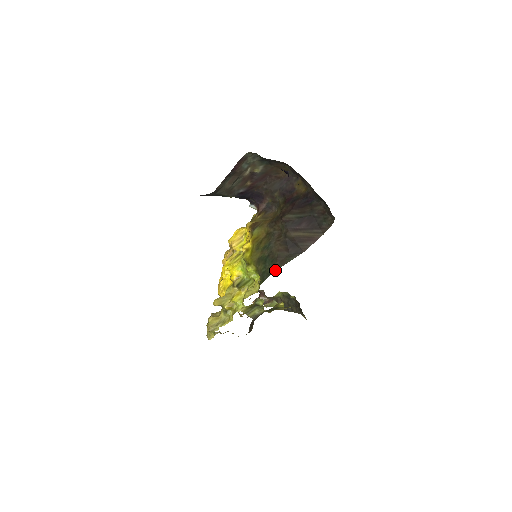
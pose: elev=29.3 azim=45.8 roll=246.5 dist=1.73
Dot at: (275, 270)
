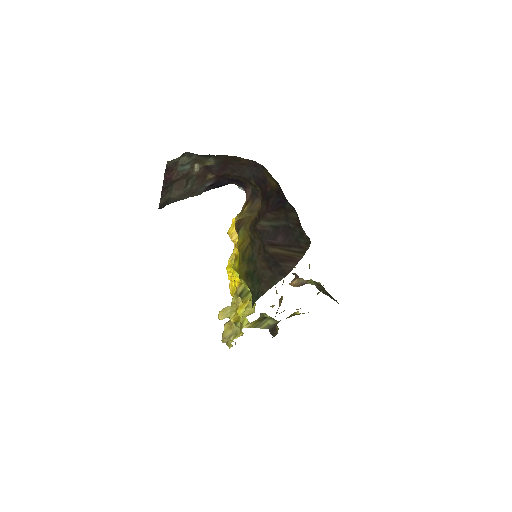
Dot at: (261, 294)
